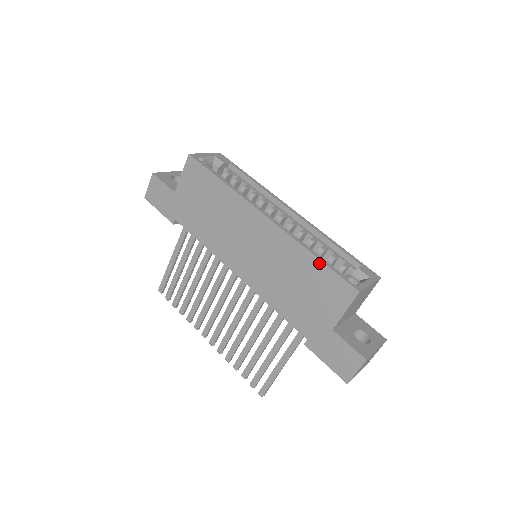
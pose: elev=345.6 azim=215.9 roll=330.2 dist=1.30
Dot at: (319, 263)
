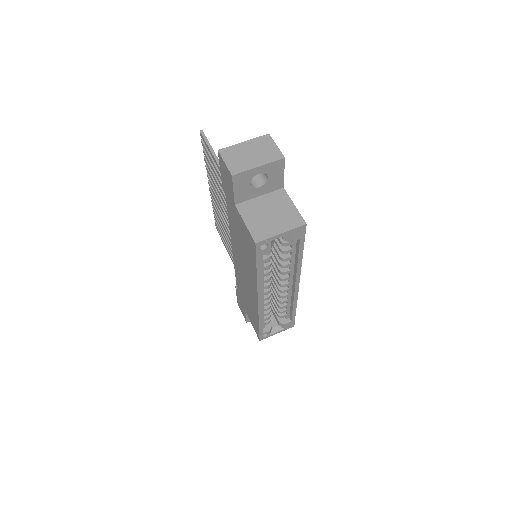
Dot at: (258, 325)
